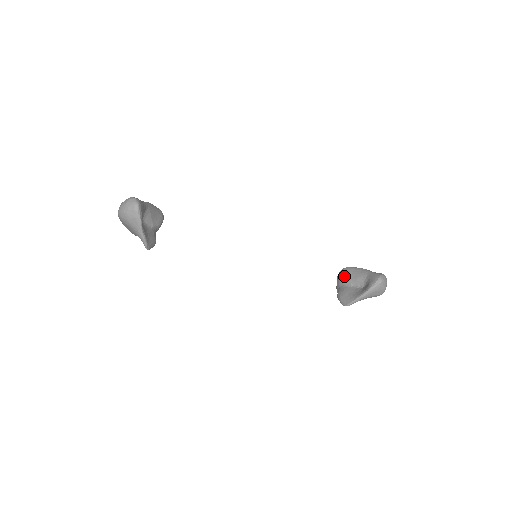
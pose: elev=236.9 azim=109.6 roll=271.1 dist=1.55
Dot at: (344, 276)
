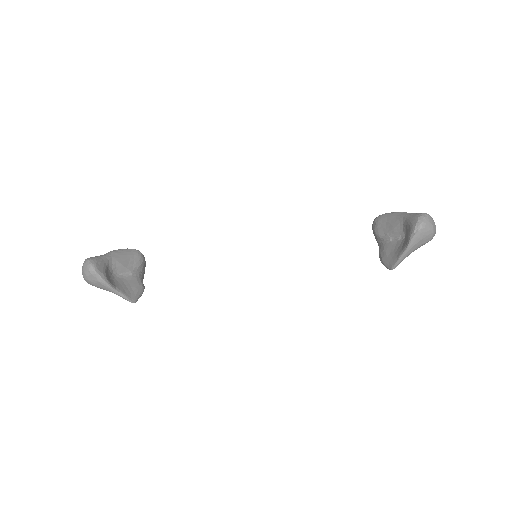
Dot at: (378, 230)
